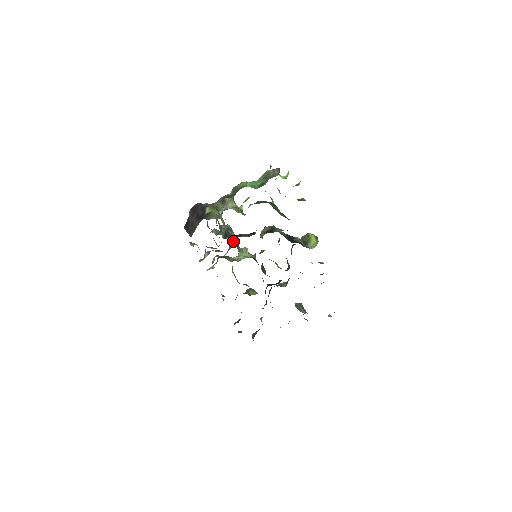
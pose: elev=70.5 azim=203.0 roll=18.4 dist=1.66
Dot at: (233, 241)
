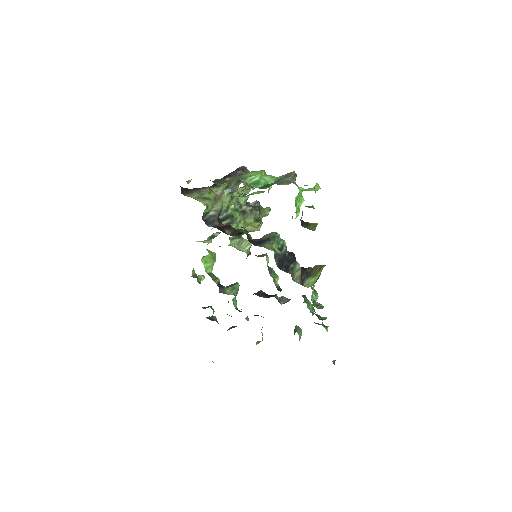
Dot at: (254, 226)
